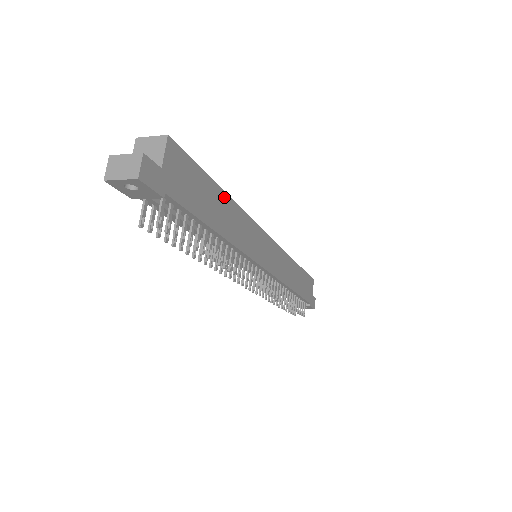
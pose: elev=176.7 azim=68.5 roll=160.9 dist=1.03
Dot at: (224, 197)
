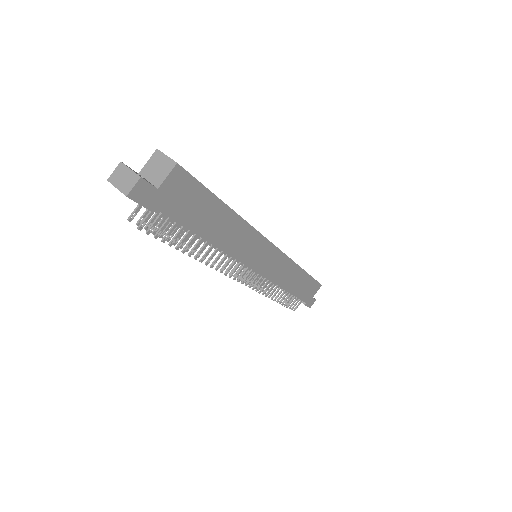
Dot at: (228, 213)
